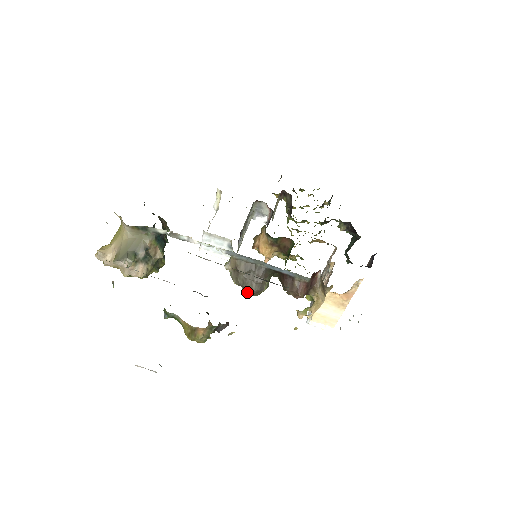
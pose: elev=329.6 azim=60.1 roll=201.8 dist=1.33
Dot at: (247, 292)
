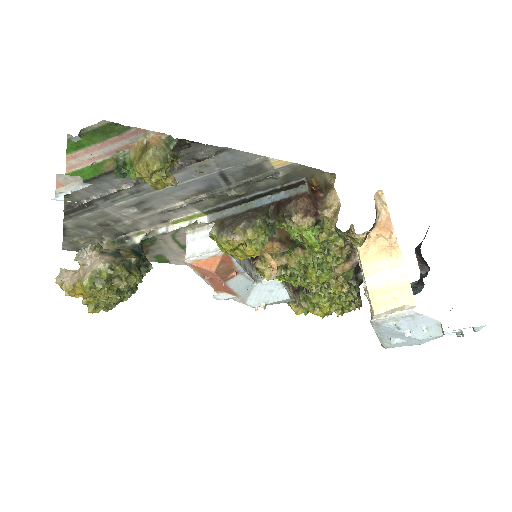
Dot at: (237, 227)
